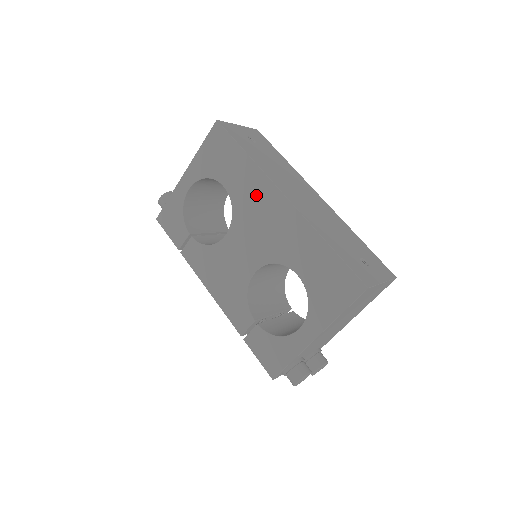
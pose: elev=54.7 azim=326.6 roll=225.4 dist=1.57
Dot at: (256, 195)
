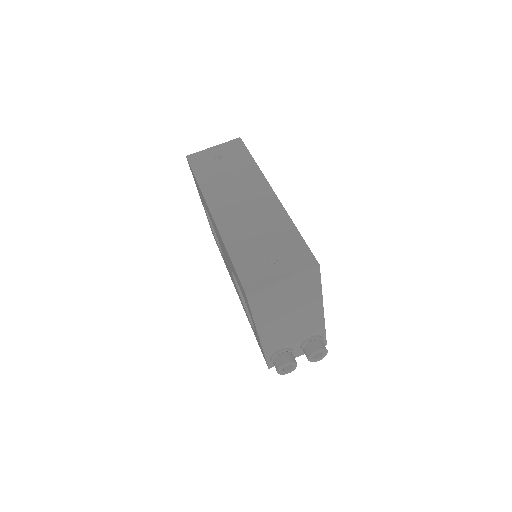
Dot at: (209, 214)
